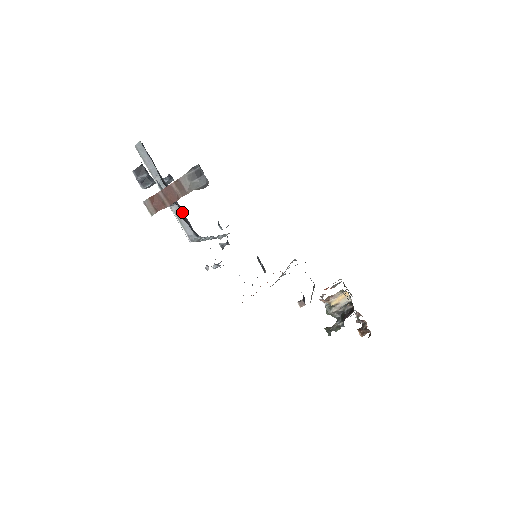
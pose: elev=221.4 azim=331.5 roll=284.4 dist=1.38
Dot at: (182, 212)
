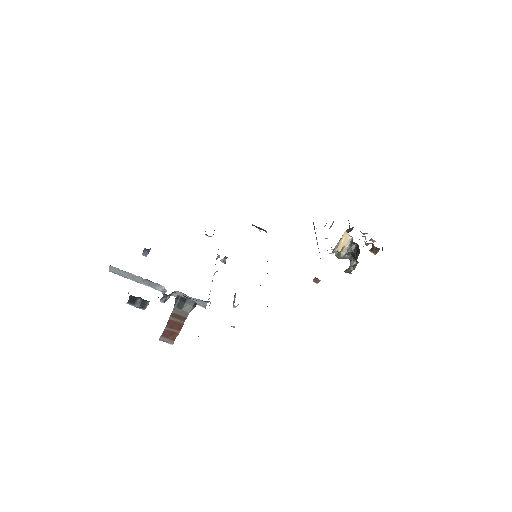
Dot at: (184, 296)
